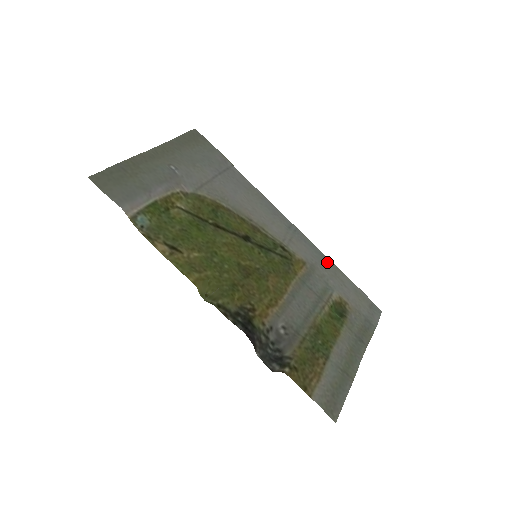
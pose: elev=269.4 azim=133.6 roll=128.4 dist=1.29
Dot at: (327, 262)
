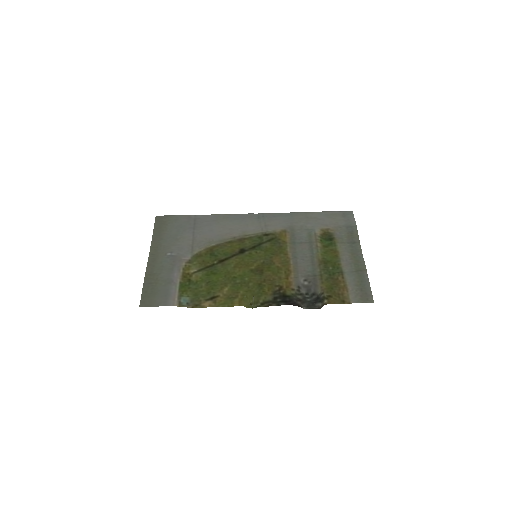
Dot at: (297, 216)
